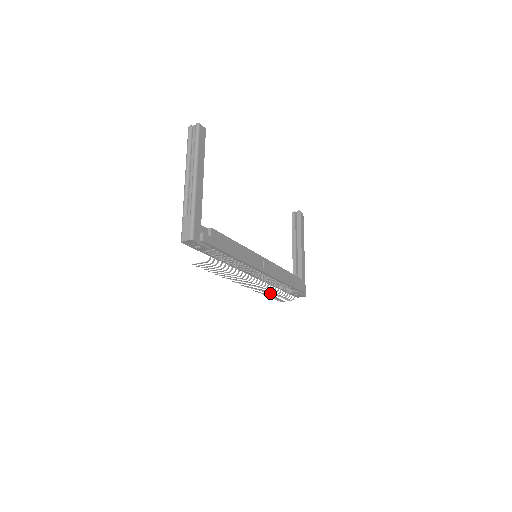
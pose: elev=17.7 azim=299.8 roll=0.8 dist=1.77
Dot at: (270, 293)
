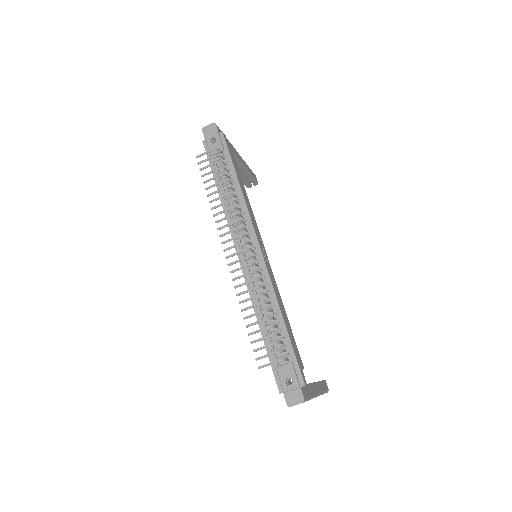
Dot at: (253, 305)
